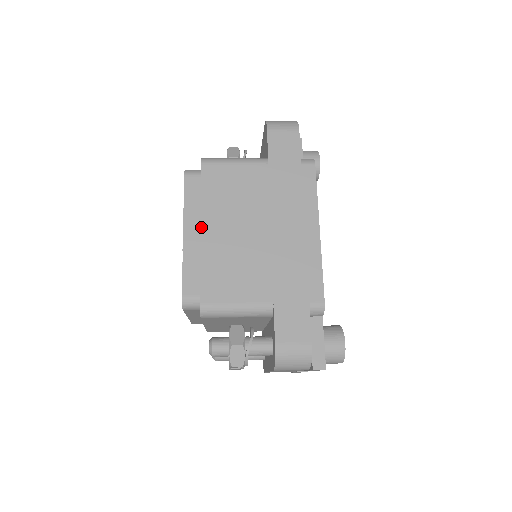
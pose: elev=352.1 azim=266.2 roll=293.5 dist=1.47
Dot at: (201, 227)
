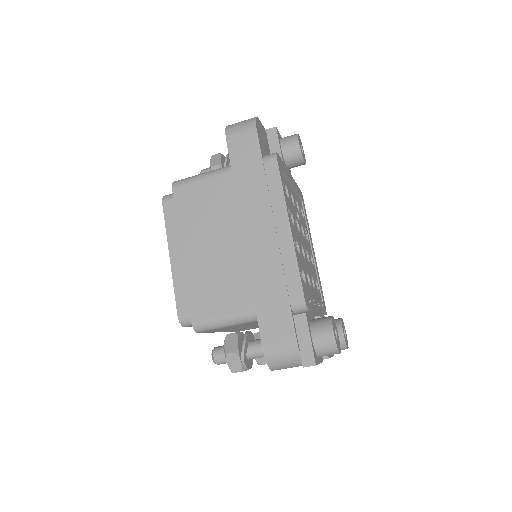
Dot at: (181, 249)
